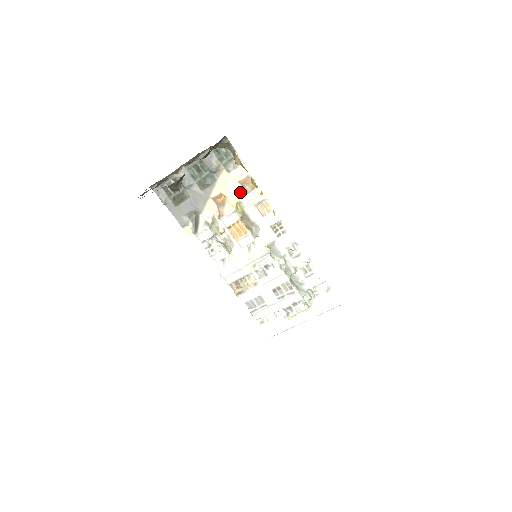
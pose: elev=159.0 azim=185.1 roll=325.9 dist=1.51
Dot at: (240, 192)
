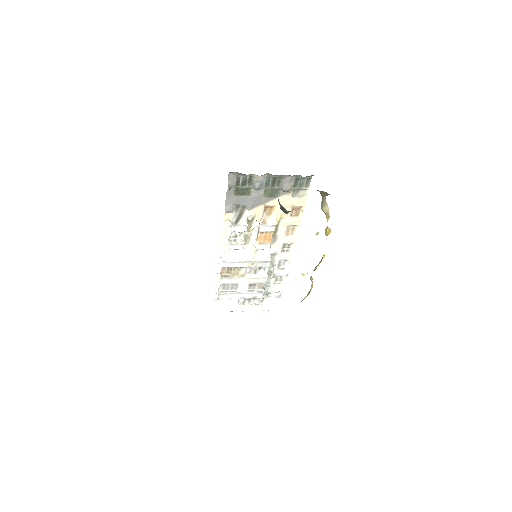
Dot at: occluded
